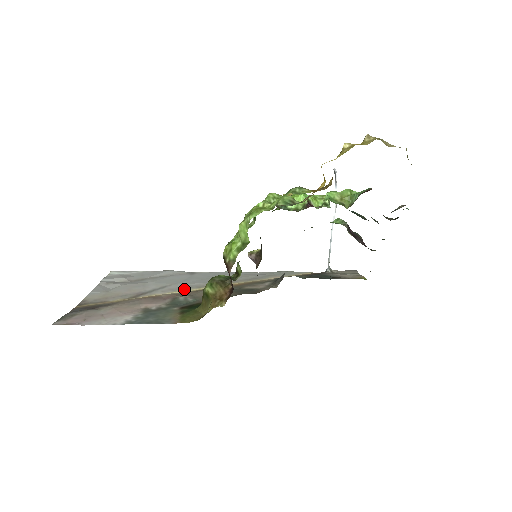
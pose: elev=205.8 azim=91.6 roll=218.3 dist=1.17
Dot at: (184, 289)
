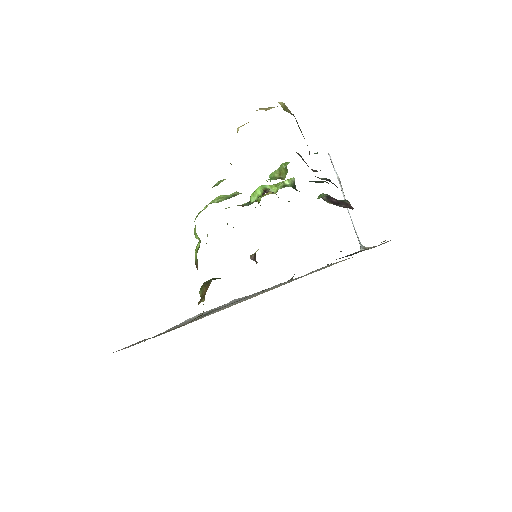
Dot at: (227, 307)
